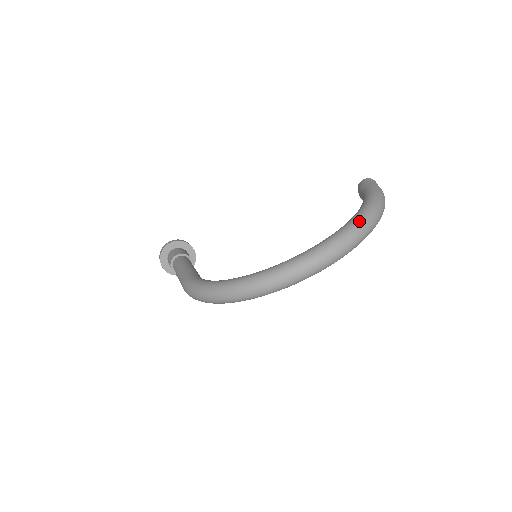
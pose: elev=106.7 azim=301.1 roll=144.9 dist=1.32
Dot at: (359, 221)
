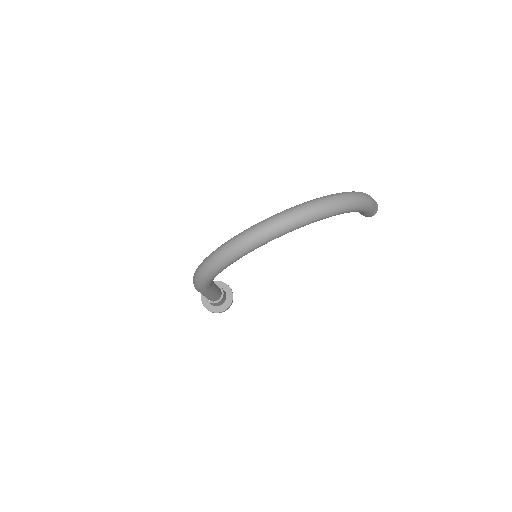
Dot at: (325, 196)
